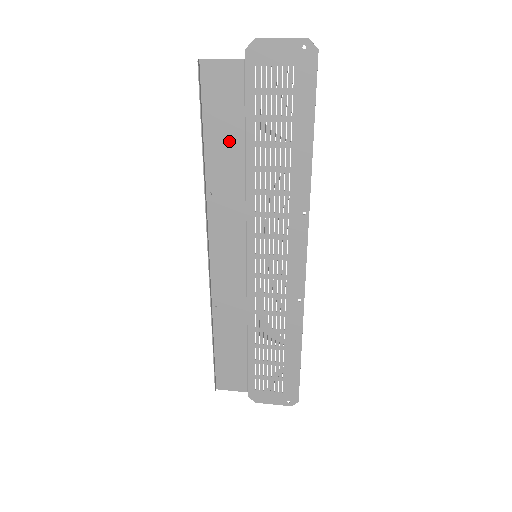
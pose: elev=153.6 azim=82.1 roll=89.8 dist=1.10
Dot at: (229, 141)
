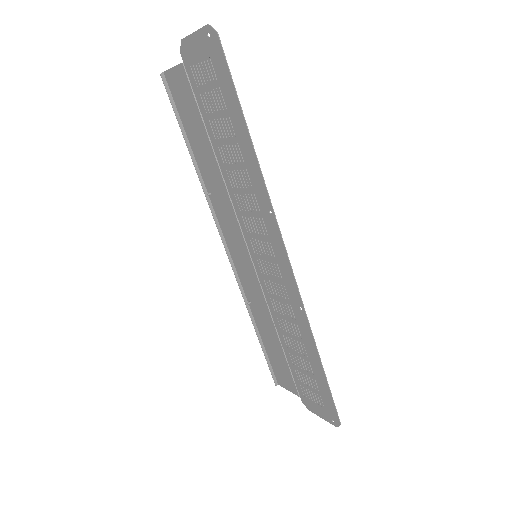
Dot at: (202, 143)
